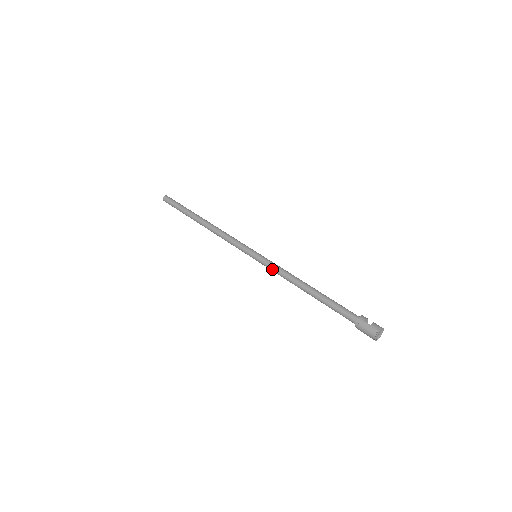
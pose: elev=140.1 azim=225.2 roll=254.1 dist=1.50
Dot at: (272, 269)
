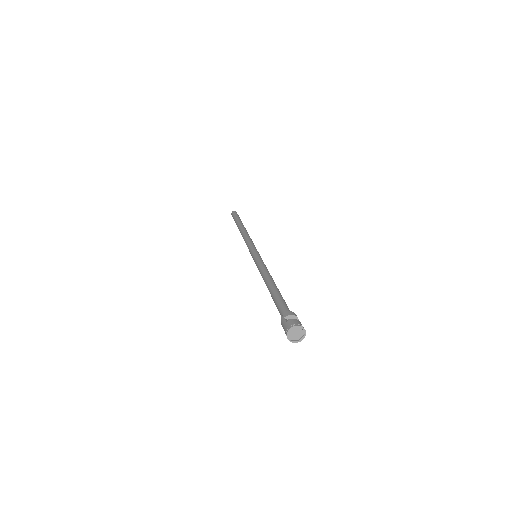
Dot at: occluded
